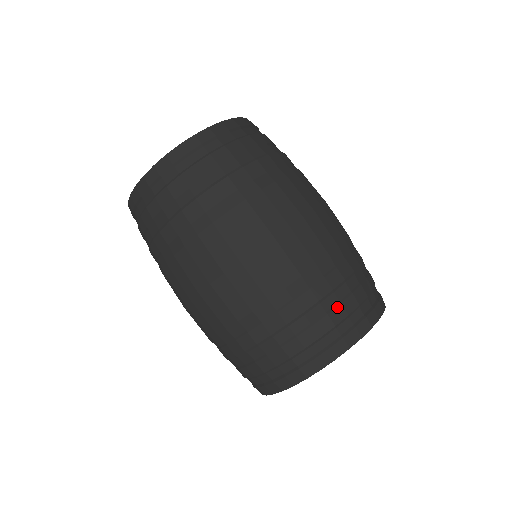
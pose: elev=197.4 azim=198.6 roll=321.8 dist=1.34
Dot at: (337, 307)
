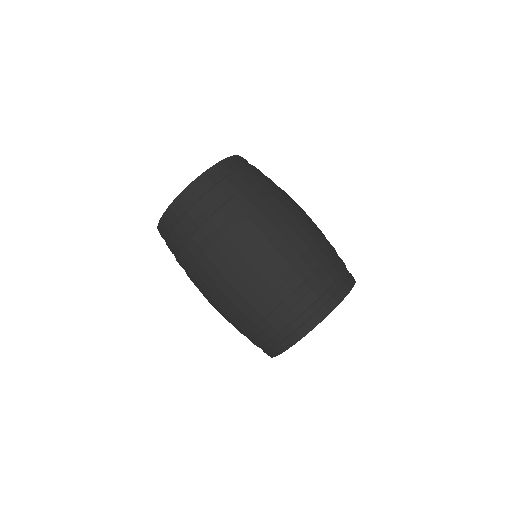
Dot at: (337, 264)
